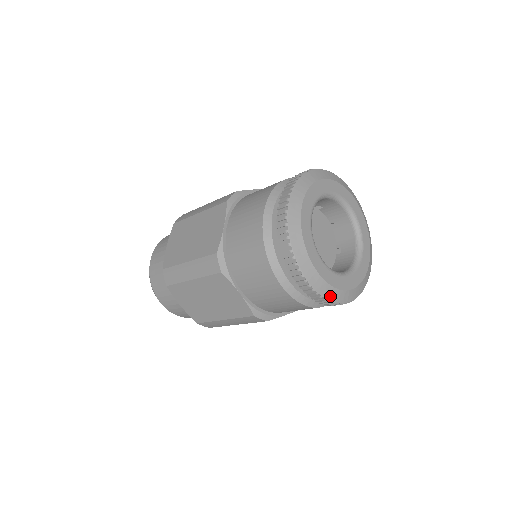
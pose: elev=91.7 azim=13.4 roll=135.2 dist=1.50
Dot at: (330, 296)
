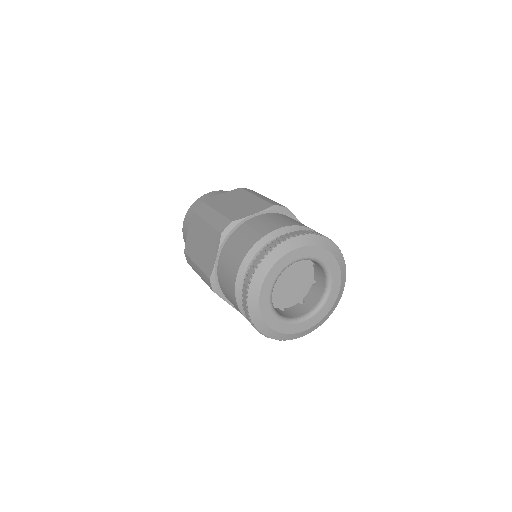
Dot at: (285, 338)
